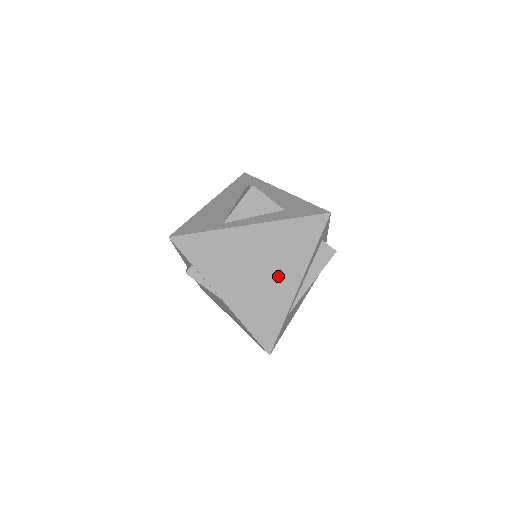
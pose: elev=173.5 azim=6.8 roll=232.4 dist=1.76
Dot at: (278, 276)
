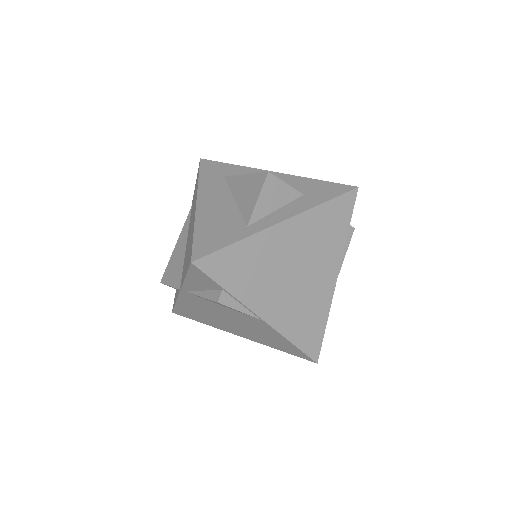
Dot at: (317, 273)
